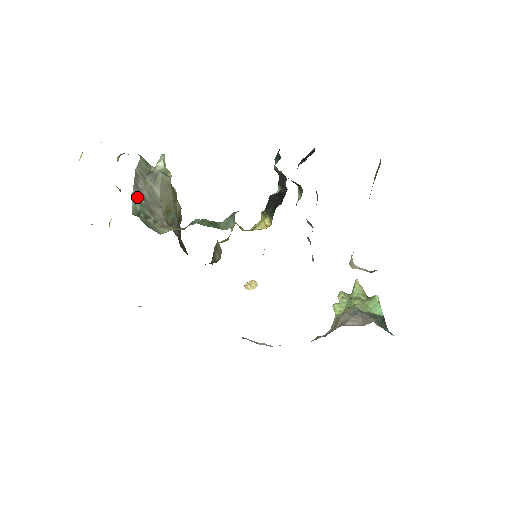
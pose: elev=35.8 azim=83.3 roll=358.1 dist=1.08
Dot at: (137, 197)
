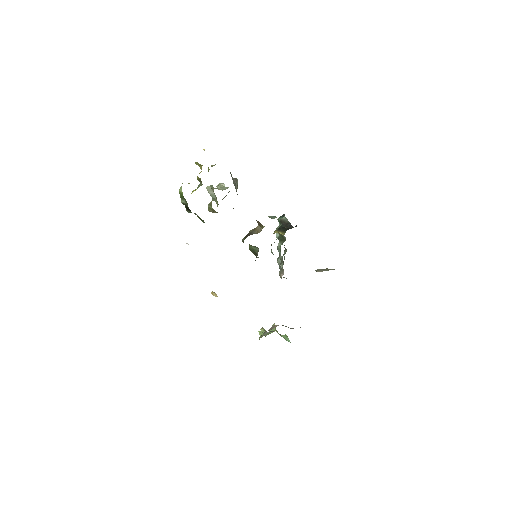
Dot at: occluded
